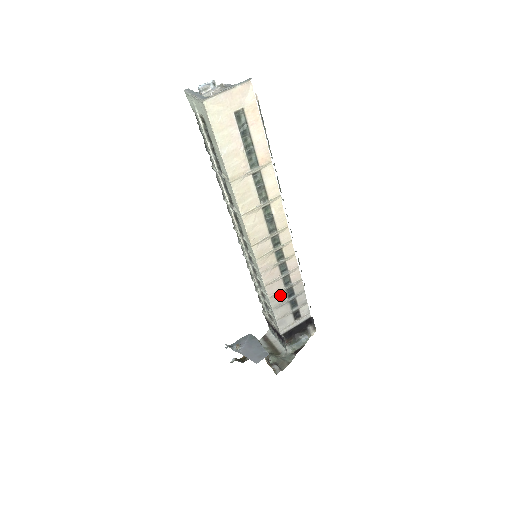
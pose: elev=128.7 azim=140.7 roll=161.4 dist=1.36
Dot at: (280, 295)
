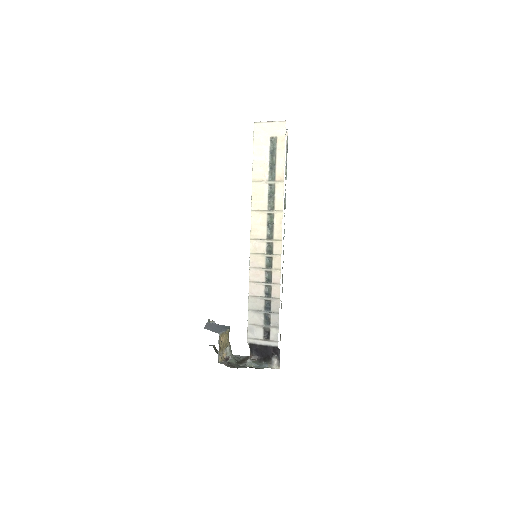
Dot at: (259, 301)
